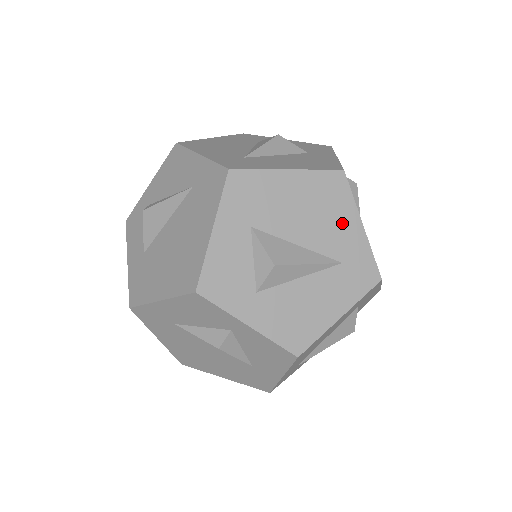
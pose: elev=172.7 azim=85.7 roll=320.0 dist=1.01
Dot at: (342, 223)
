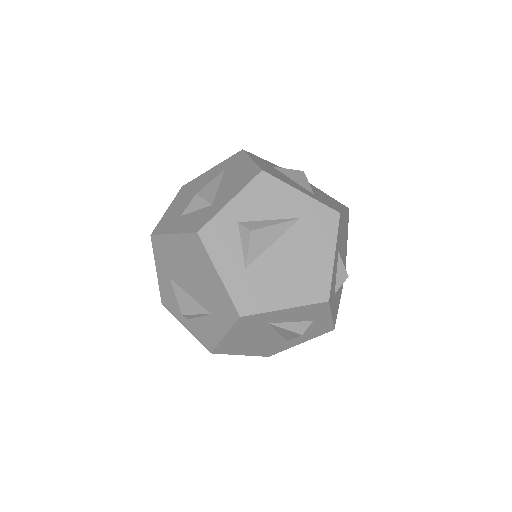
Dot at: (346, 242)
